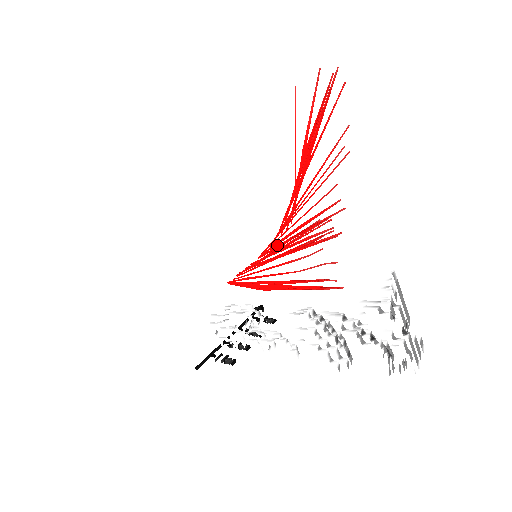
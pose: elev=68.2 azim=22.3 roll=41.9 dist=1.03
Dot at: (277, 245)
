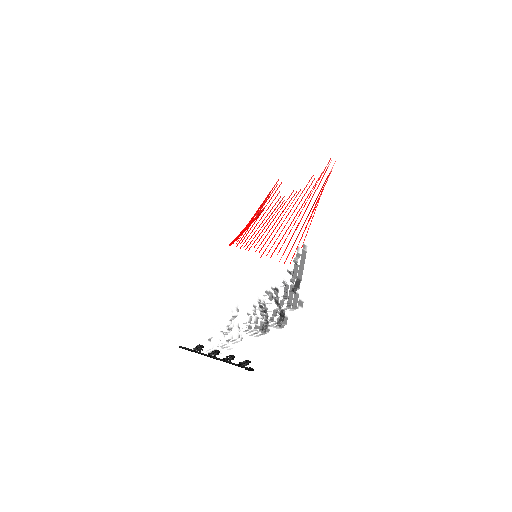
Dot at: (264, 232)
